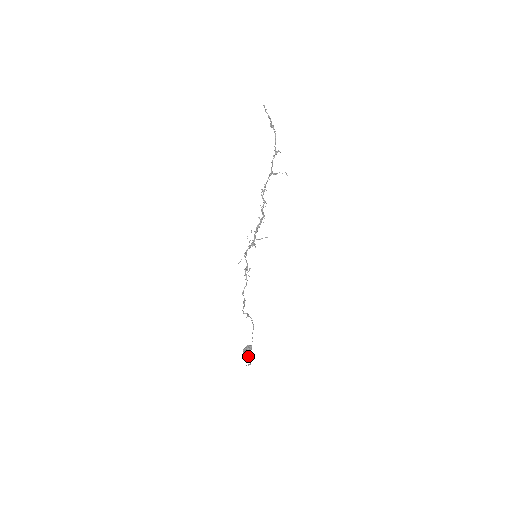
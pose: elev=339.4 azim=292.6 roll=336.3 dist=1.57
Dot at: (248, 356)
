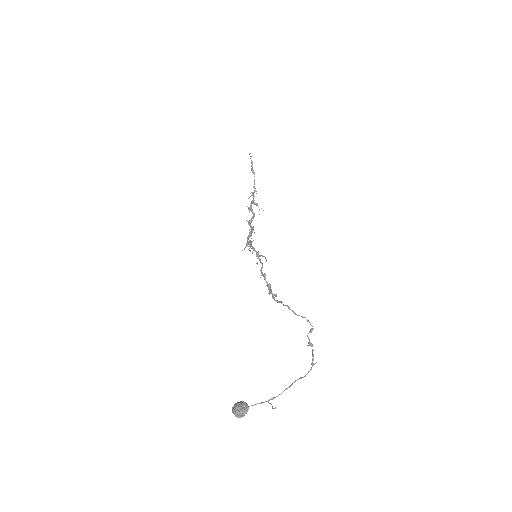
Dot at: occluded
